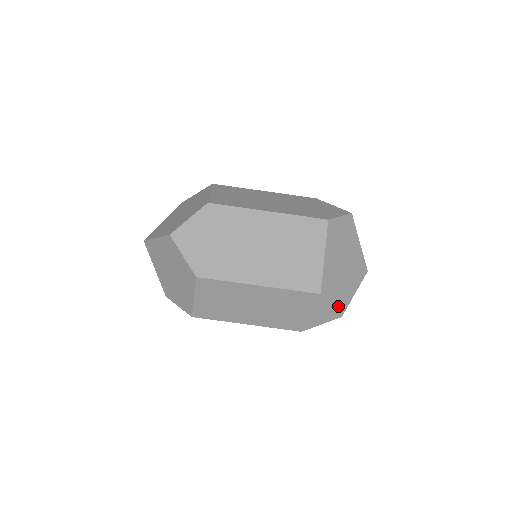
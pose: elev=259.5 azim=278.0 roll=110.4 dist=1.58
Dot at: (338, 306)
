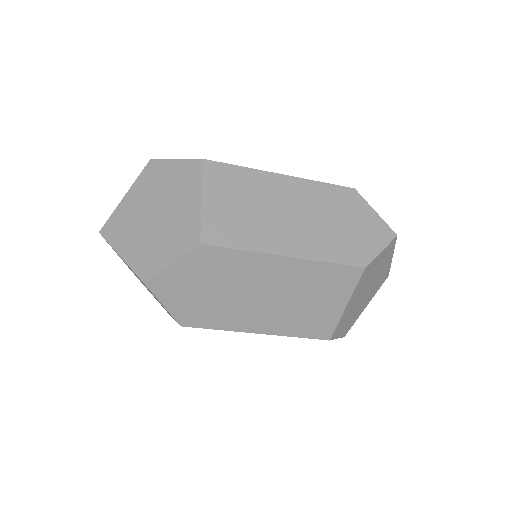
Dot at: (344, 332)
